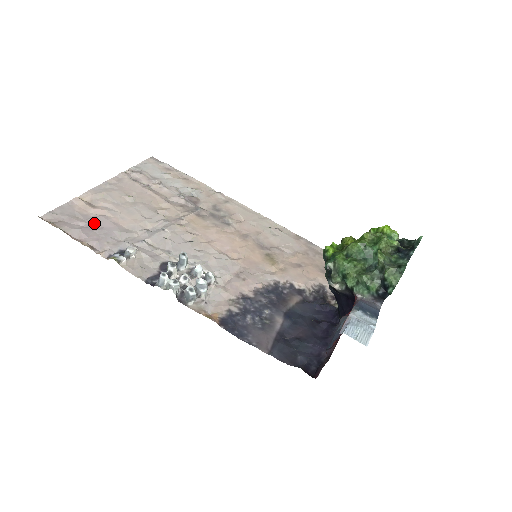
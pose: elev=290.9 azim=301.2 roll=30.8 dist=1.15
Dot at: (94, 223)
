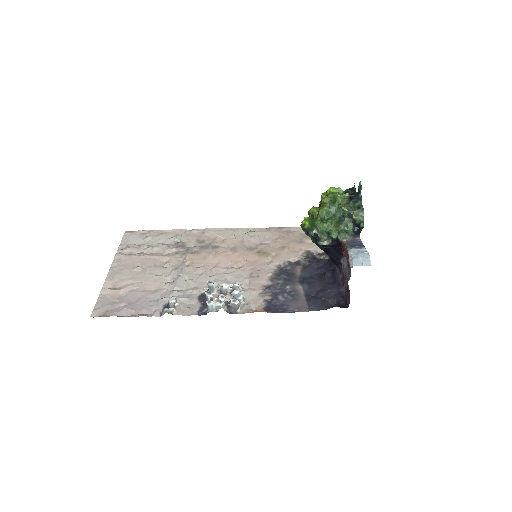
Dot at: (130, 299)
